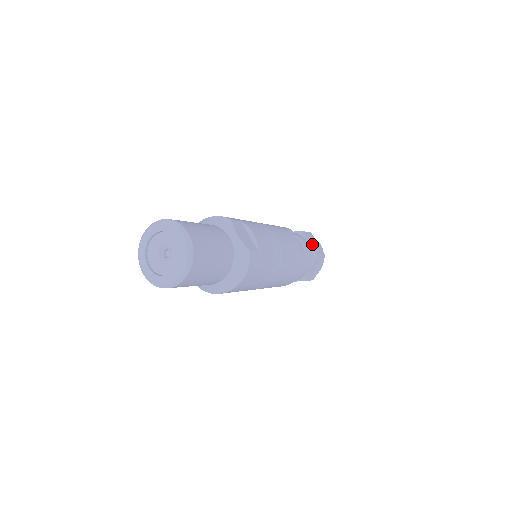
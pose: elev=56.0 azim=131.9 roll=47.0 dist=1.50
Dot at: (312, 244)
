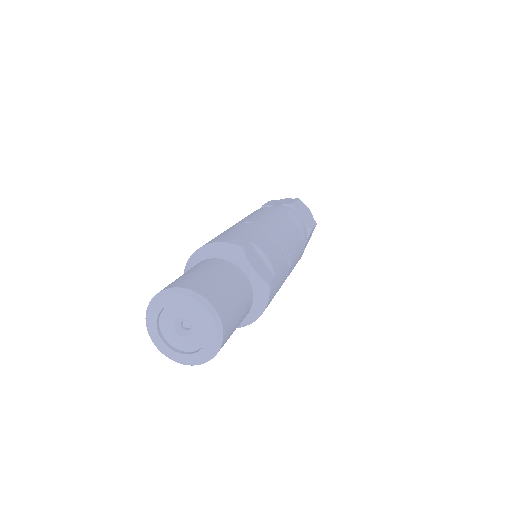
Dot at: (305, 216)
